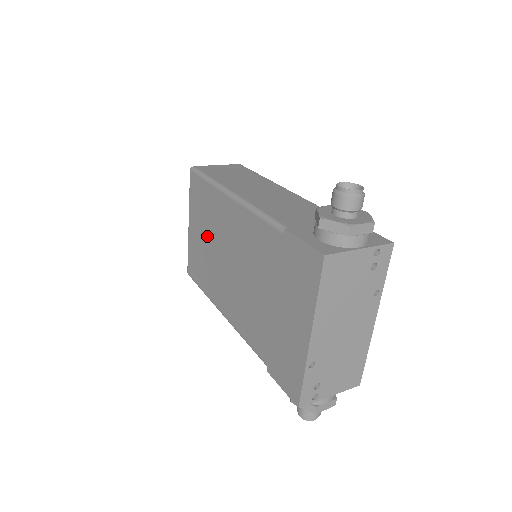
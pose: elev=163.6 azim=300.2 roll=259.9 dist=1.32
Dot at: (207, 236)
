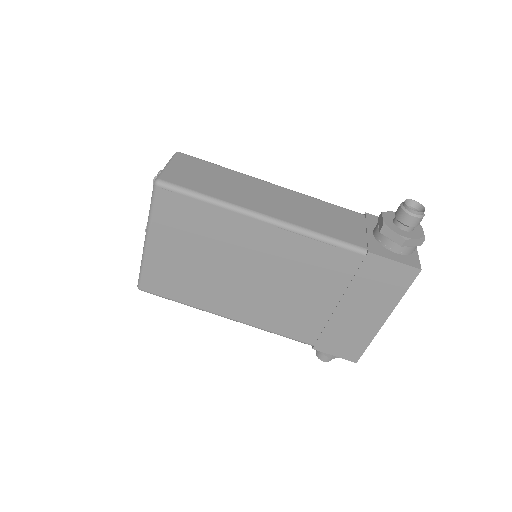
Dot at: (202, 255)
